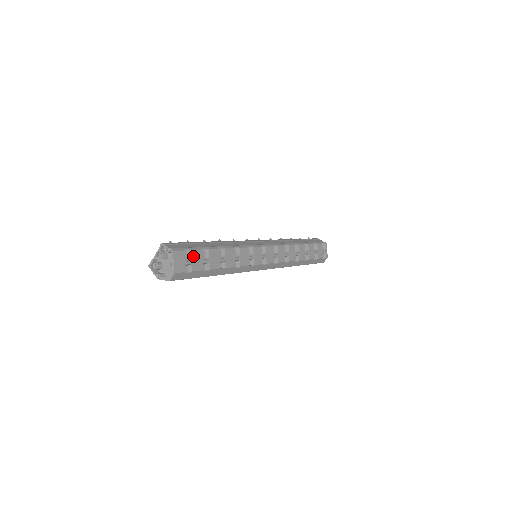
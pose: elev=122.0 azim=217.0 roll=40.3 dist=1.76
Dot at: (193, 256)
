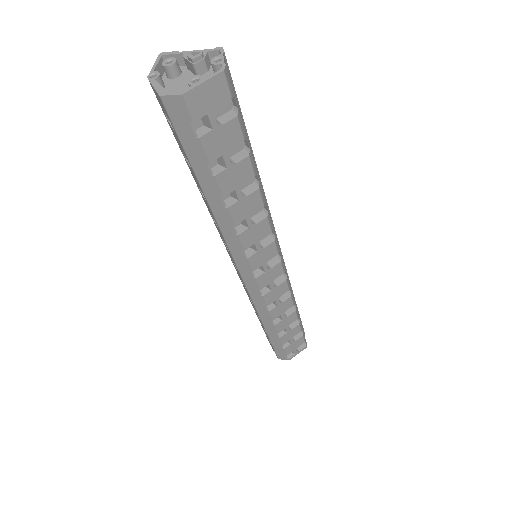
Dot at: (228, 125)
